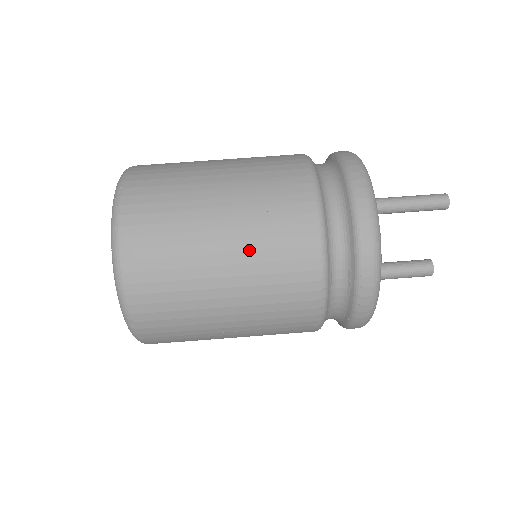
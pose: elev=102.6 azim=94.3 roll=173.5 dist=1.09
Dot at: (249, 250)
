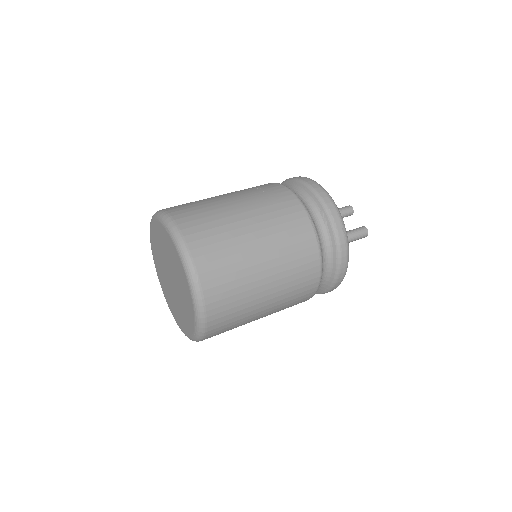
Dot at: (258, 208)
